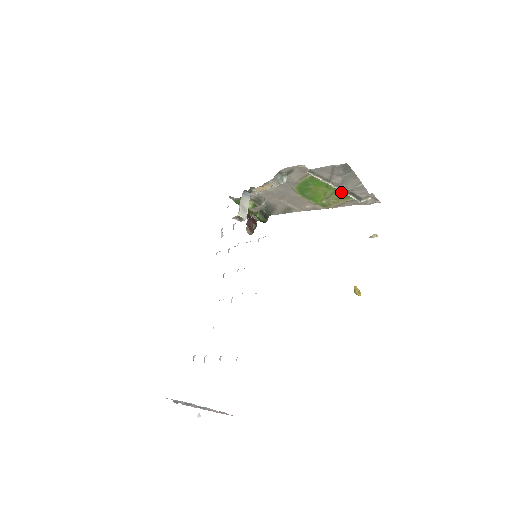
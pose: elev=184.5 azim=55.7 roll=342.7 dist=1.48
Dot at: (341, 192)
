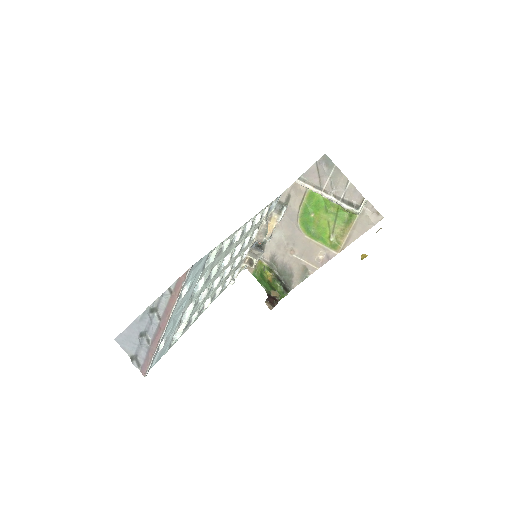
Dot at: (342, 216)
